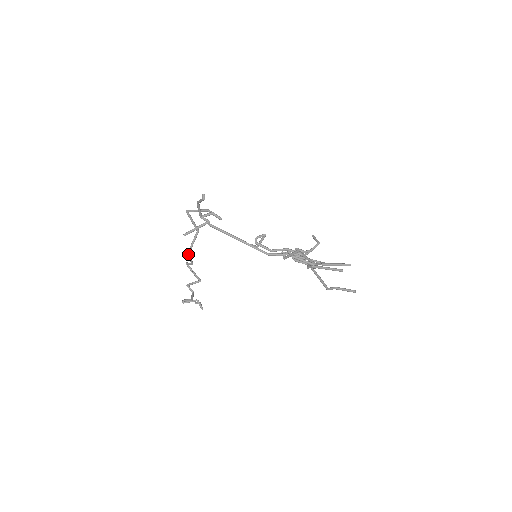
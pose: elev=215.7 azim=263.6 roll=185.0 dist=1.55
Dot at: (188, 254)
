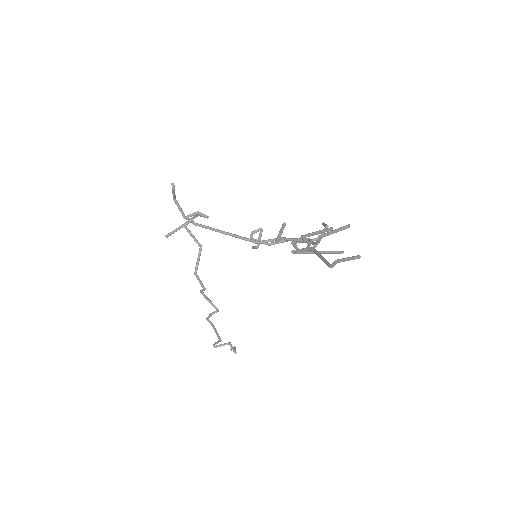
Dot at: (195, 275)
